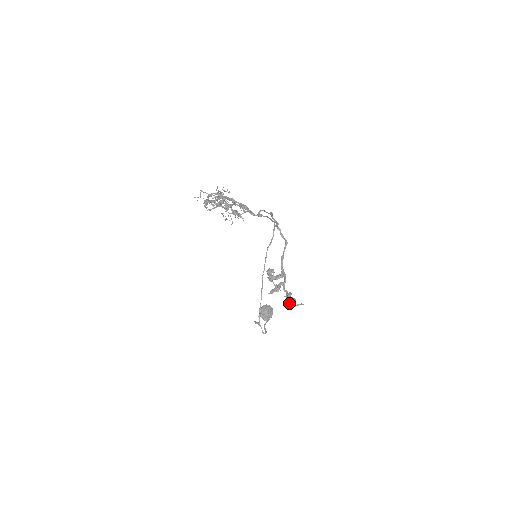
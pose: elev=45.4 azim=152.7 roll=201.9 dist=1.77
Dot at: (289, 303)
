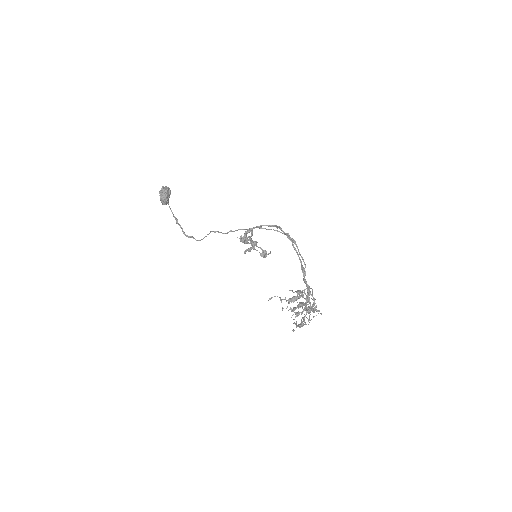
Dot at: occluded
